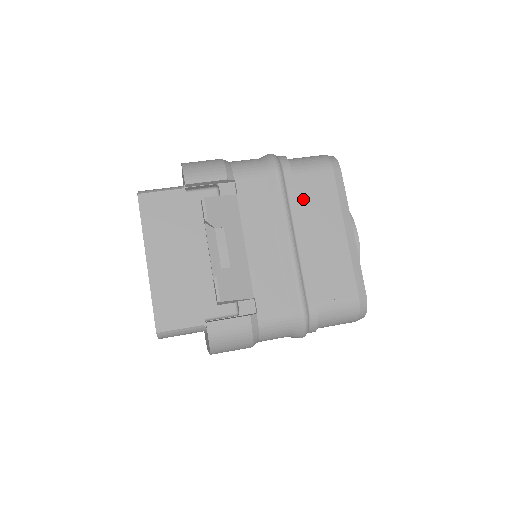
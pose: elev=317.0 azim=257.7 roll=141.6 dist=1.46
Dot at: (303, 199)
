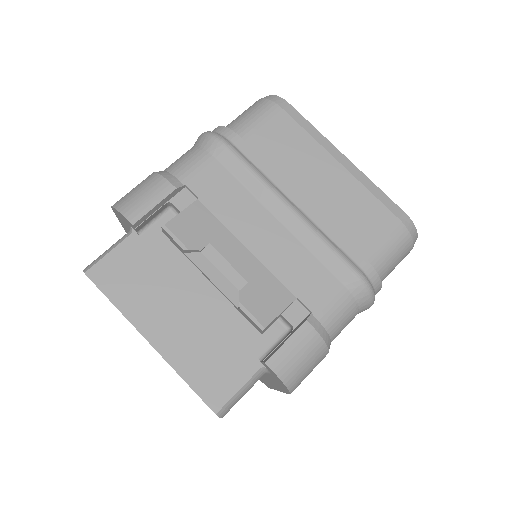
Dot at: (271, 158)
